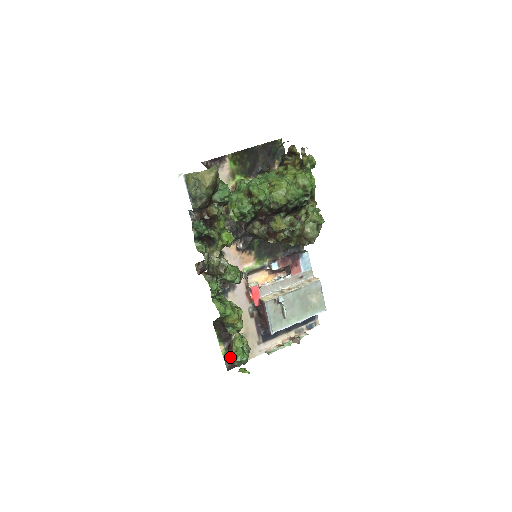
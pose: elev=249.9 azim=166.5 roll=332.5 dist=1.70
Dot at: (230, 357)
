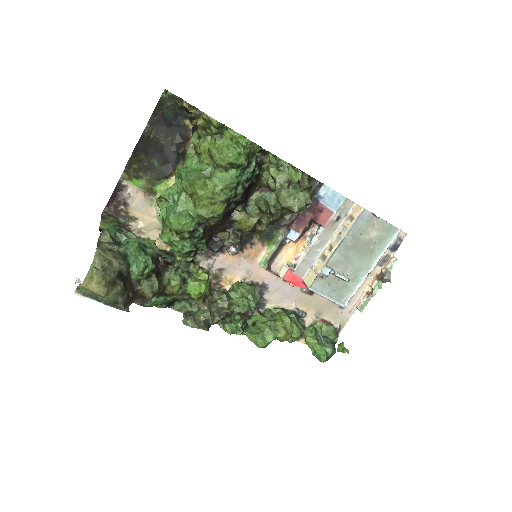
Dot at: occluded
